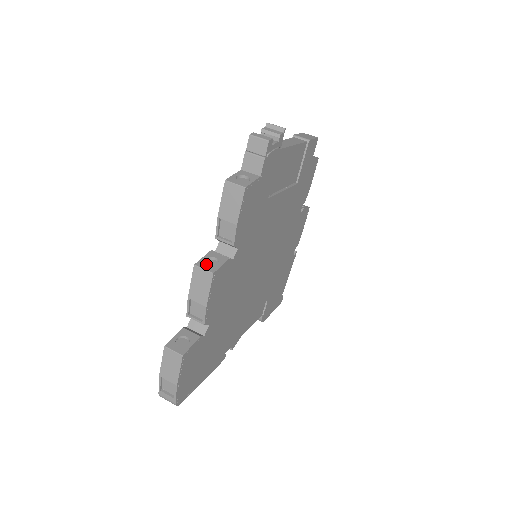
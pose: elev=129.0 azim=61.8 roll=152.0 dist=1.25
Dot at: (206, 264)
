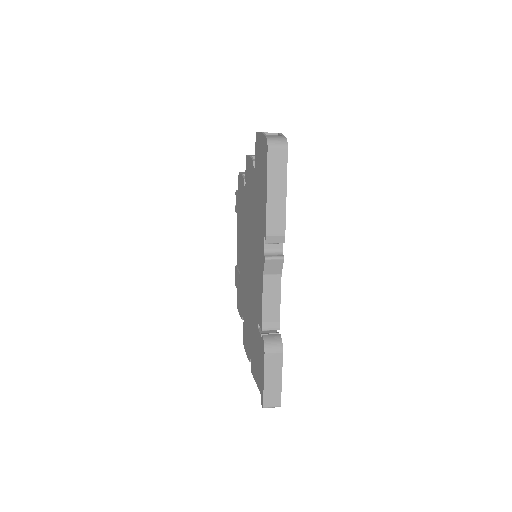
Dot at: occluded
